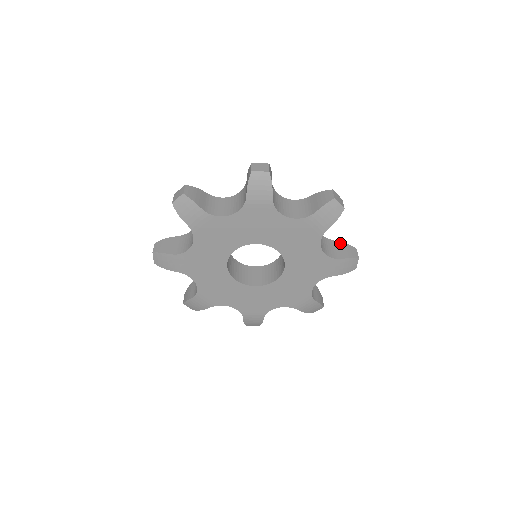
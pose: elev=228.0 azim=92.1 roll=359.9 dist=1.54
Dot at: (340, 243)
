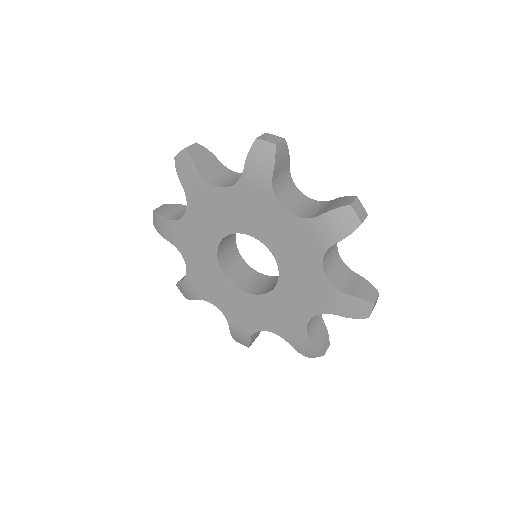
Dot at: (336, 199)
